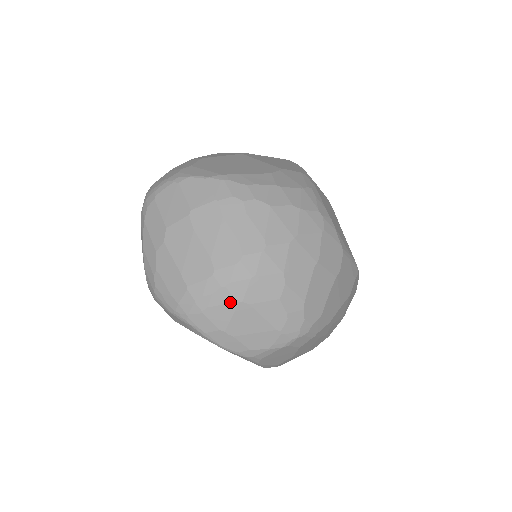
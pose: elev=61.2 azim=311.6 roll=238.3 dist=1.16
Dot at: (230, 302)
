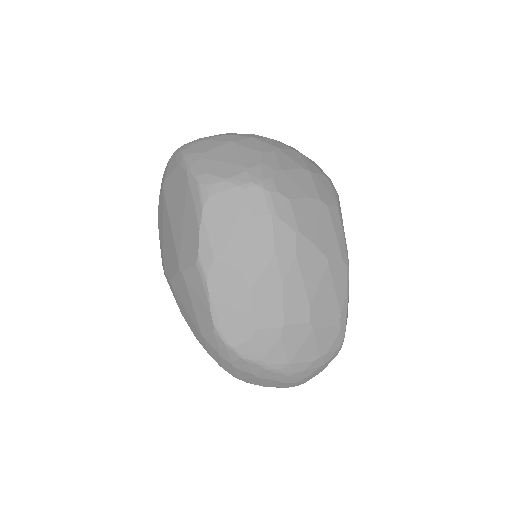
Dot at: (224, 140)
